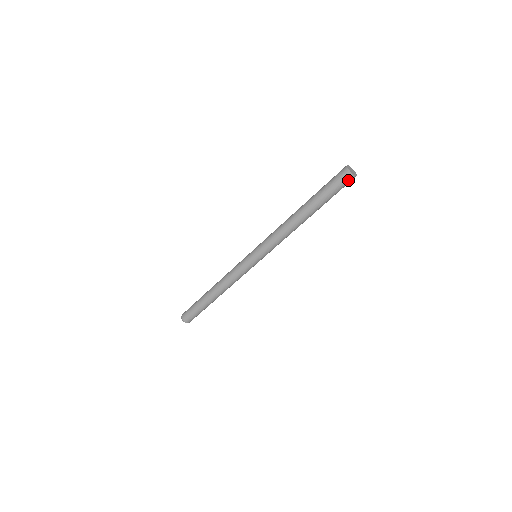
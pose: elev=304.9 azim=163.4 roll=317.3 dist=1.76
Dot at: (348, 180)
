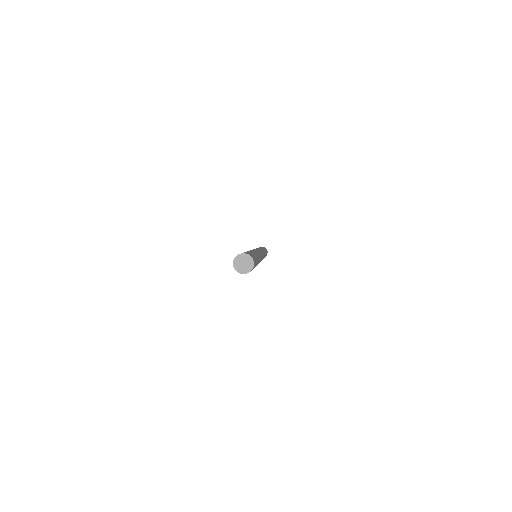
Dot at: occluded
